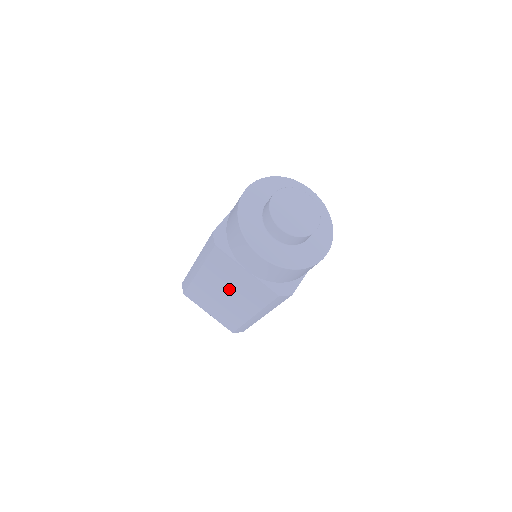
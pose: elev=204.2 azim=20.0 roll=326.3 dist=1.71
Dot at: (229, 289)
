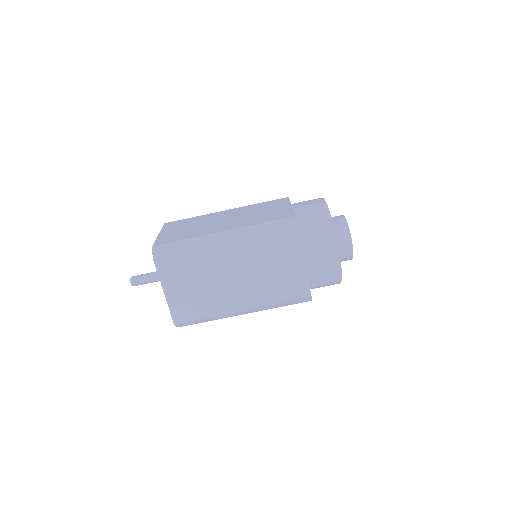
Dot at: (251, 274)
